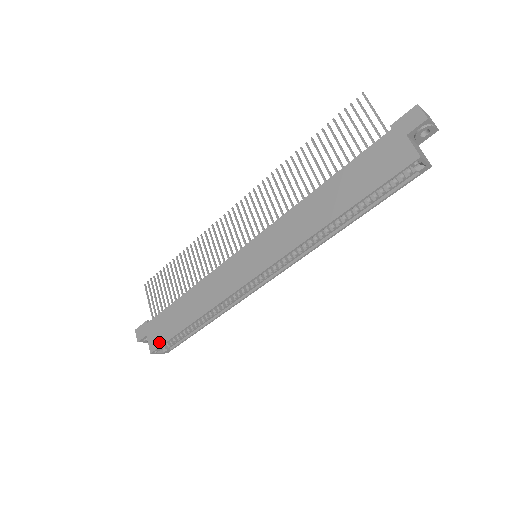
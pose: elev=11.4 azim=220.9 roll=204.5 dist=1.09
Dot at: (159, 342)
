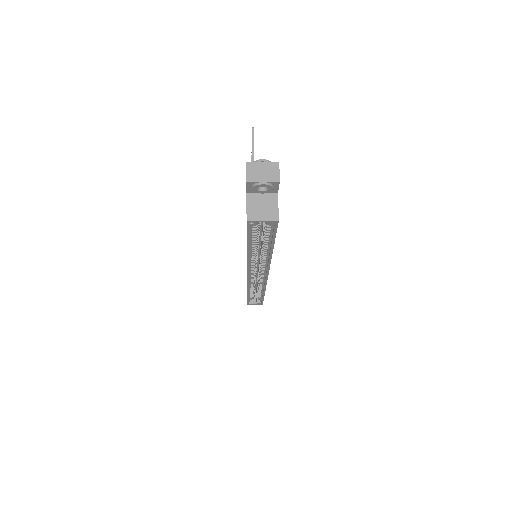
Dot at: occluded
